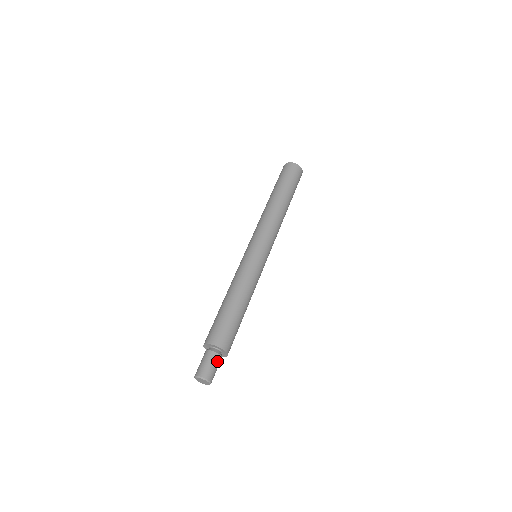
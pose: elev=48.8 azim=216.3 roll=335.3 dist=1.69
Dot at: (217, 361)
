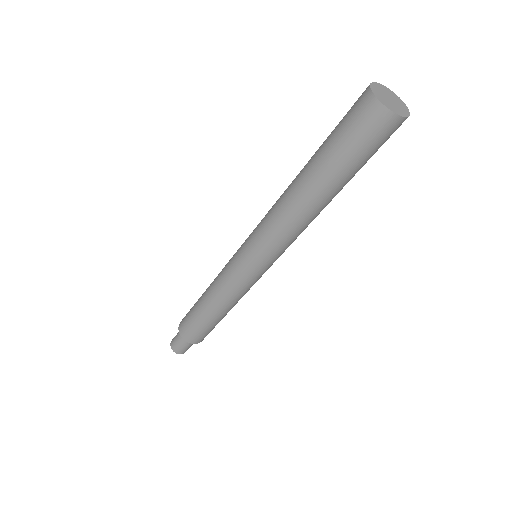
Dot at: (190, 344)
